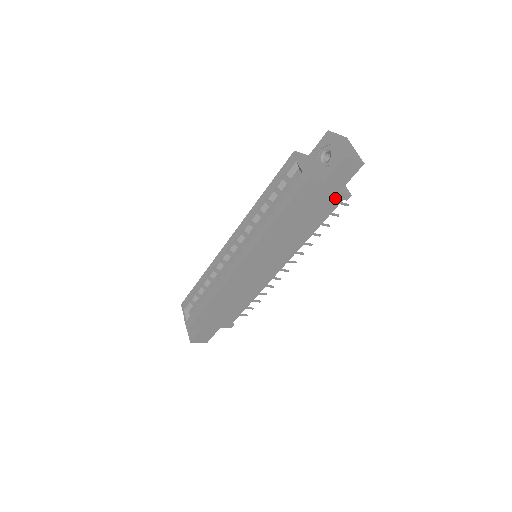
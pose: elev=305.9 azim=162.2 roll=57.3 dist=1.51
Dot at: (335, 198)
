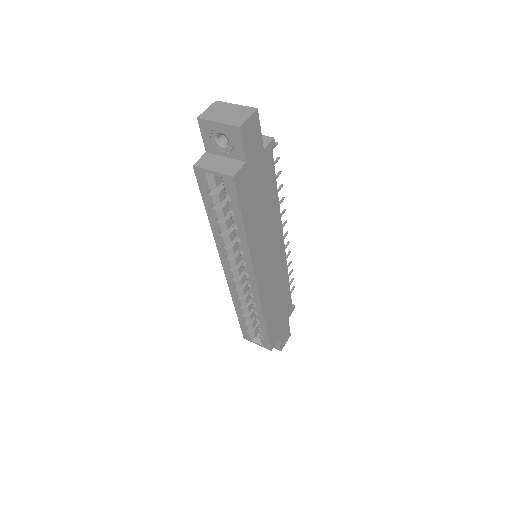
Dot at: (265, 157)
